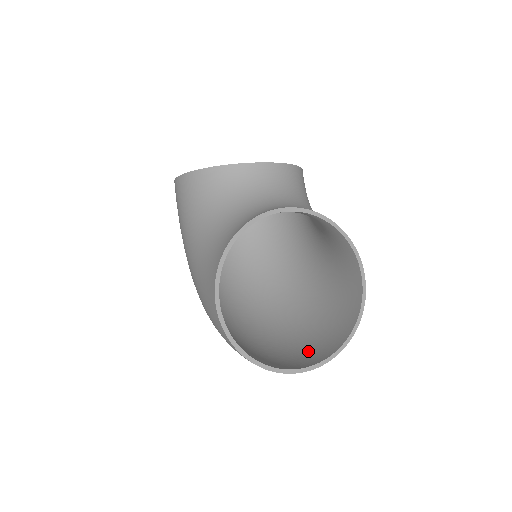
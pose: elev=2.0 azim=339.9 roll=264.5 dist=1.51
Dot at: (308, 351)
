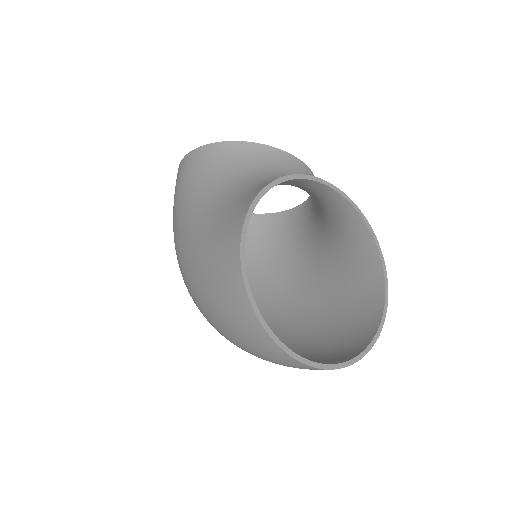
Dot at: occluded
